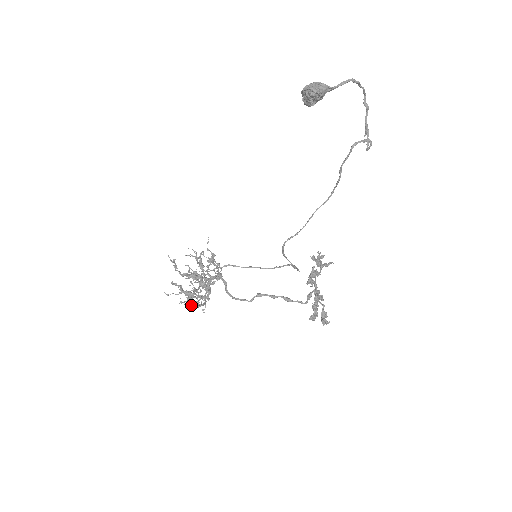
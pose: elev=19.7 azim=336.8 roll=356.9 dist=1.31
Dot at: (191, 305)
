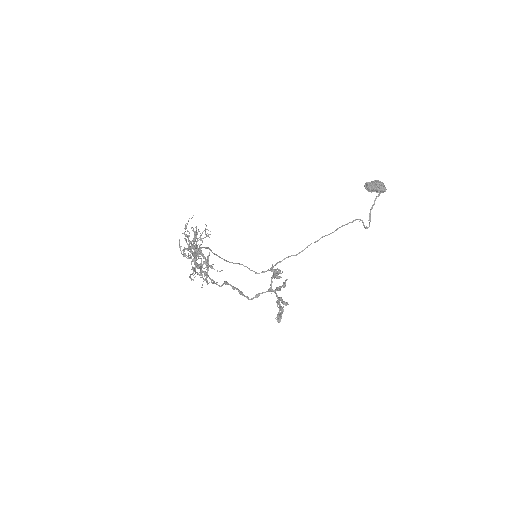
Dot at: (206, 280)
